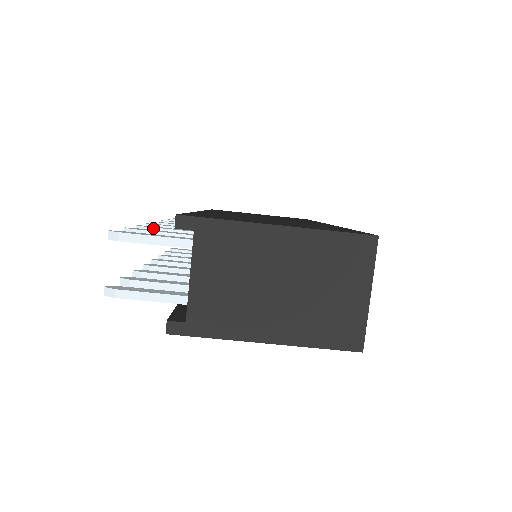
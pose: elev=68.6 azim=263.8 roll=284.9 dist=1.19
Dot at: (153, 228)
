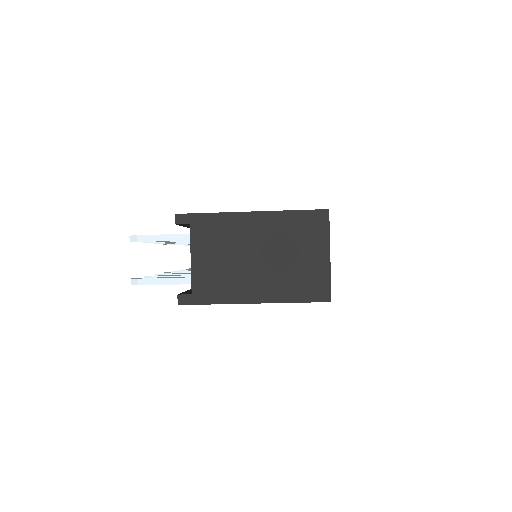
Dot at: occluded
